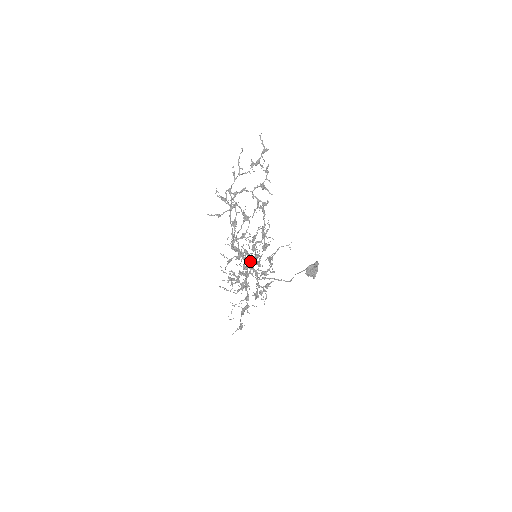
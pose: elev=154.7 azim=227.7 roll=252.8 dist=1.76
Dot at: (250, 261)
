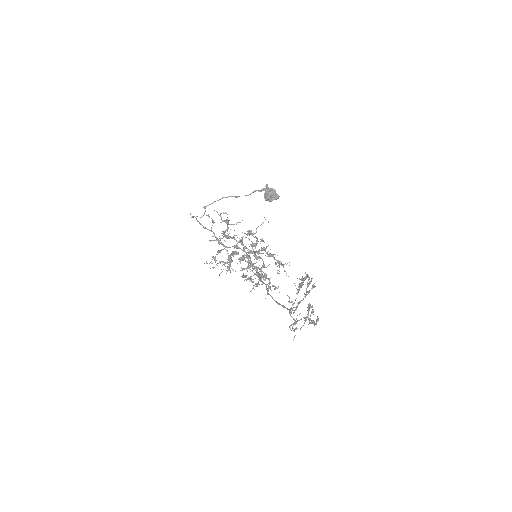
Dot at: occluded
